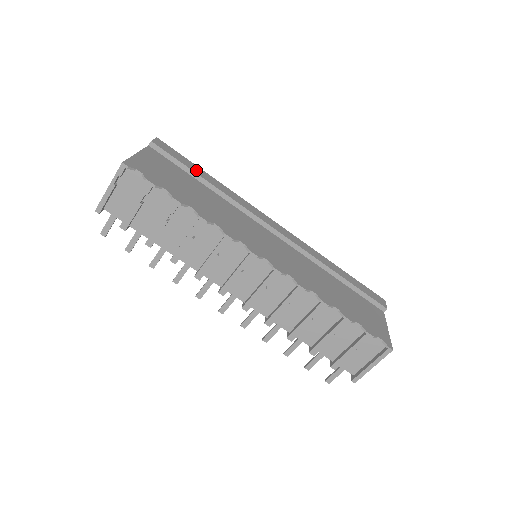
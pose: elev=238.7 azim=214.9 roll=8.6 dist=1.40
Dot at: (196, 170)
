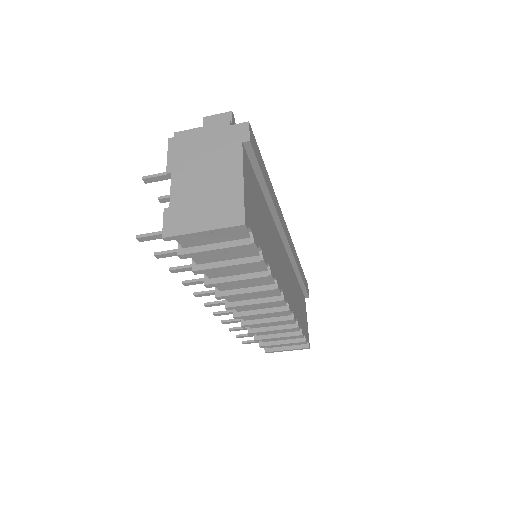
Dot at: (266, 177)
